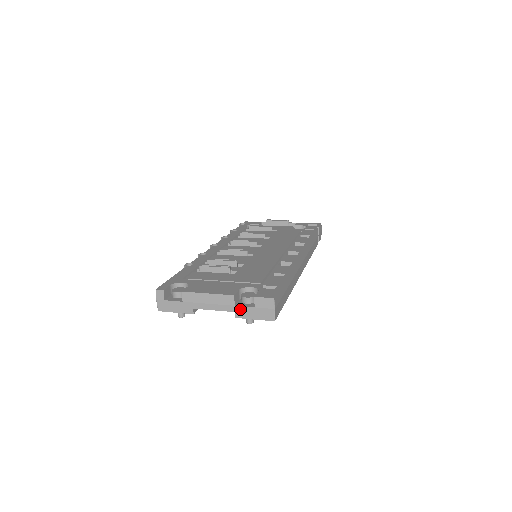
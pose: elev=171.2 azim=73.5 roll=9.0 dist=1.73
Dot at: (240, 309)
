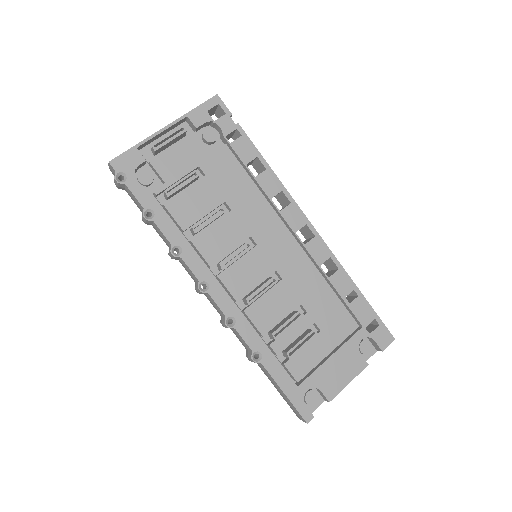
Dot at: (366, 360)
